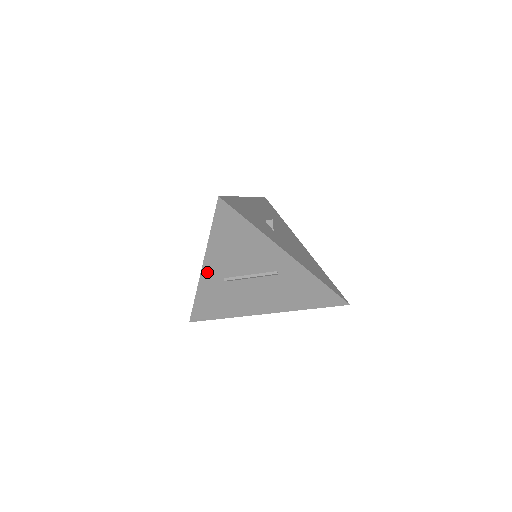
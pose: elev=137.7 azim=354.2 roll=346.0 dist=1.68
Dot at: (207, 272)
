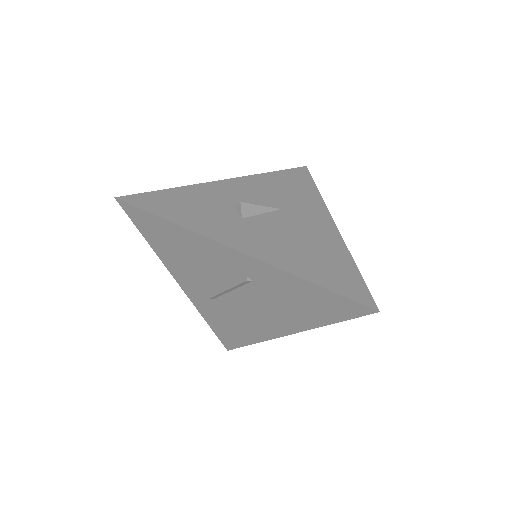
Dot at: (189, 291)
